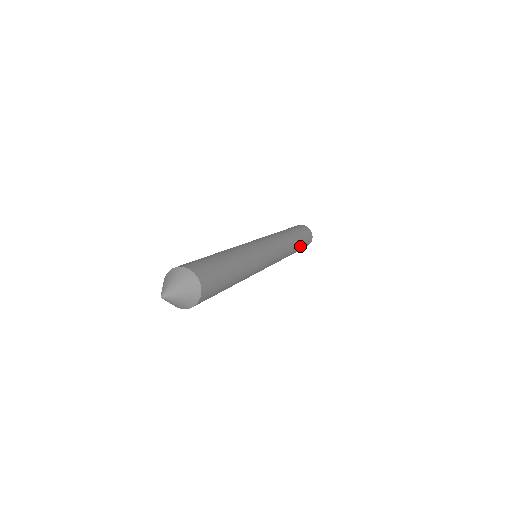
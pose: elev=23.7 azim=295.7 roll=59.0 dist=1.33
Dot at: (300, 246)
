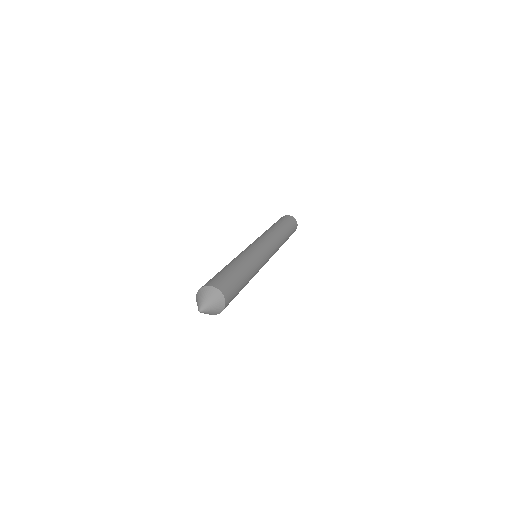
Dot at: (288, 232)
